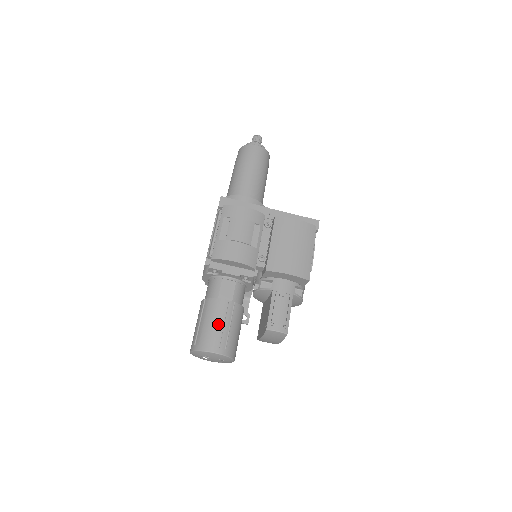
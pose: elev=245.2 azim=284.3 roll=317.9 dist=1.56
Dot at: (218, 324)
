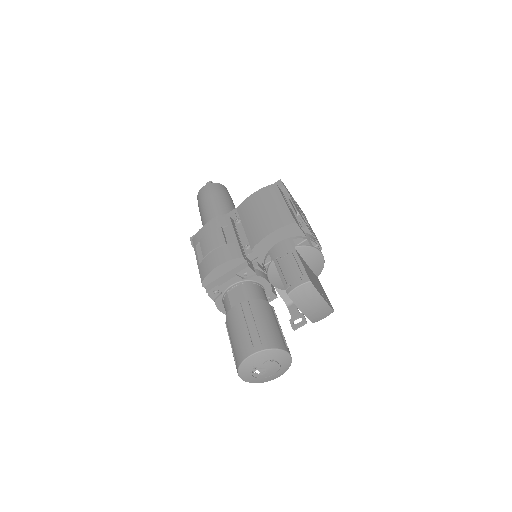
Dot at: (241, 329)
